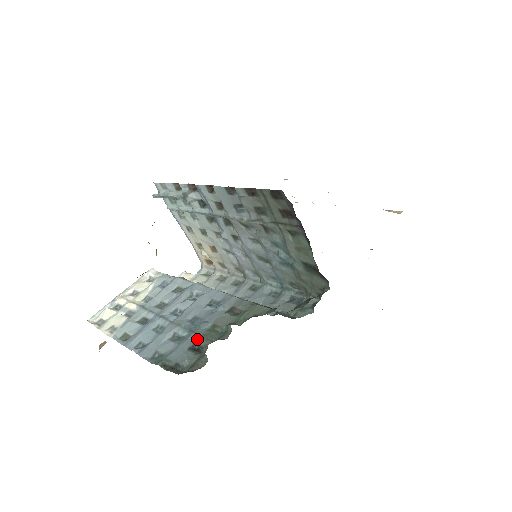
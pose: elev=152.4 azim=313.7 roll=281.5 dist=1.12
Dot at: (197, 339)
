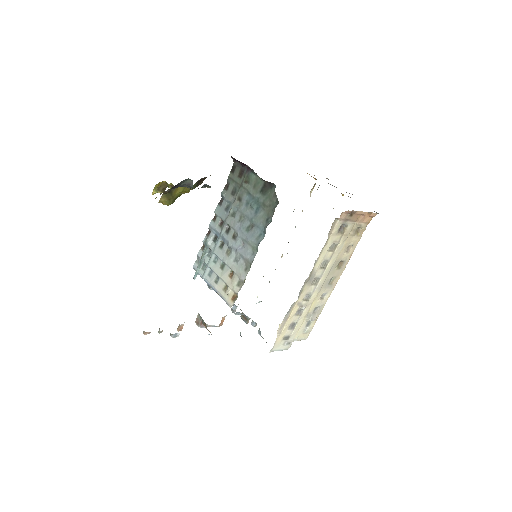
Dot at: occluded
